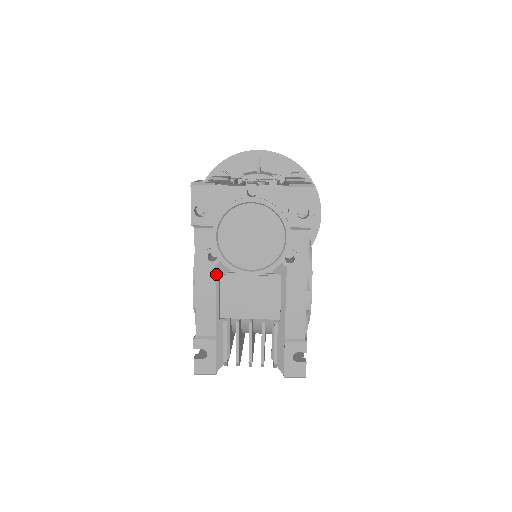
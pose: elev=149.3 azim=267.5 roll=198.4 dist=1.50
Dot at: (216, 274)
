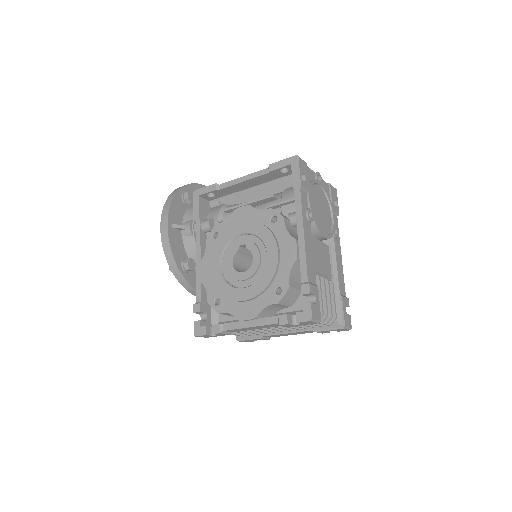
Dot at: occluded
